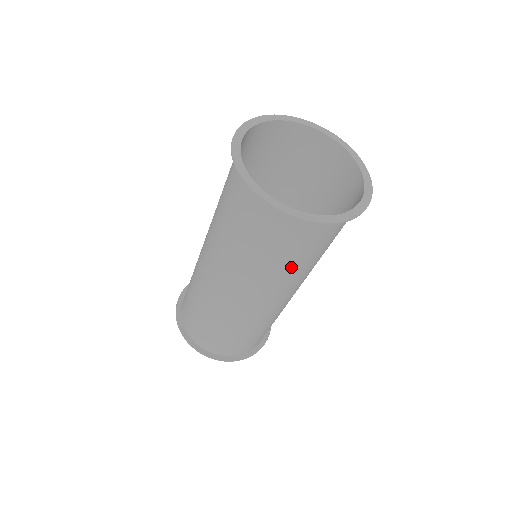
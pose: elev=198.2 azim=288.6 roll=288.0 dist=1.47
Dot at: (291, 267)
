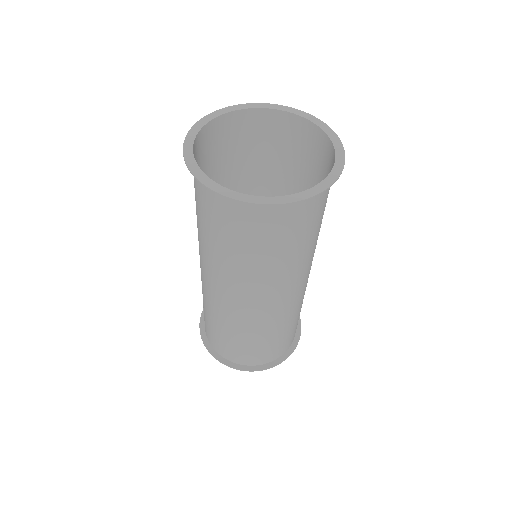
Dot at: (271, 260)
